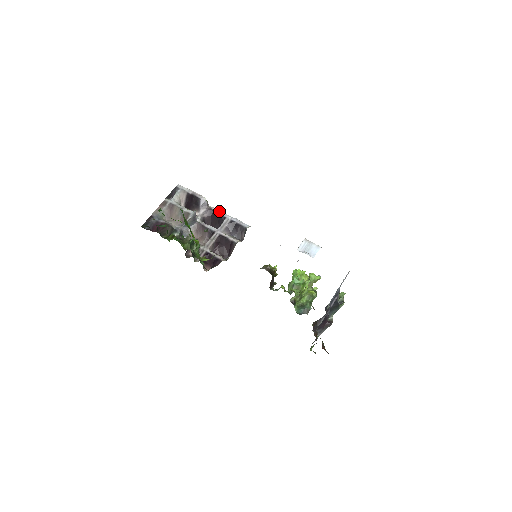
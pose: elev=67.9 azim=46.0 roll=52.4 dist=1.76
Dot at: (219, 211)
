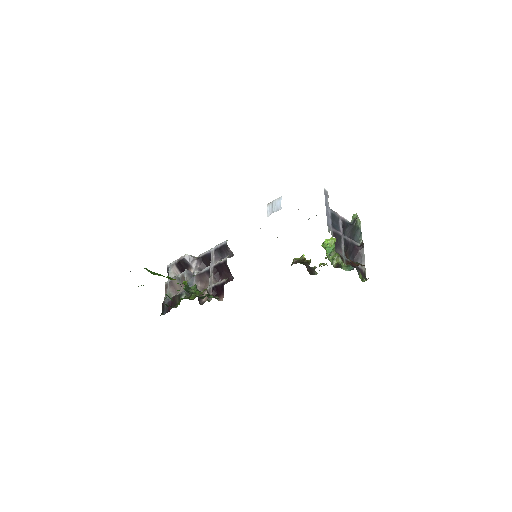
Dot at: (204, 253)
